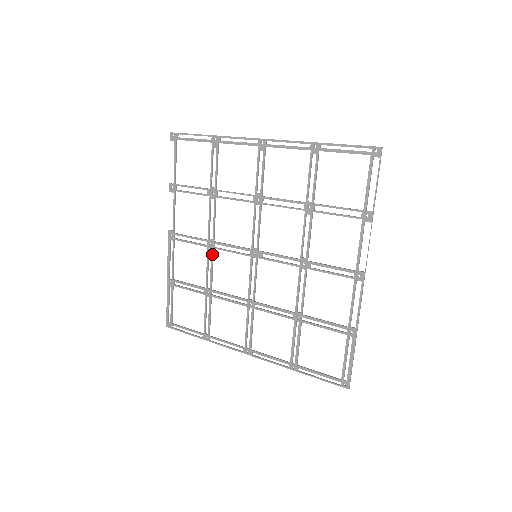
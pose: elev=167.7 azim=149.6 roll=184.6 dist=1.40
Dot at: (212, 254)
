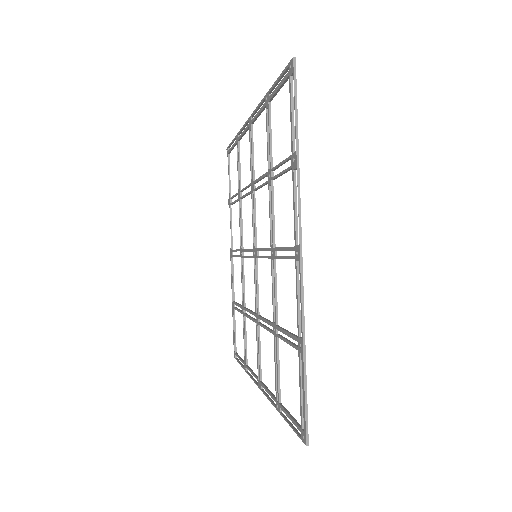
Dot at: (242, 264)
